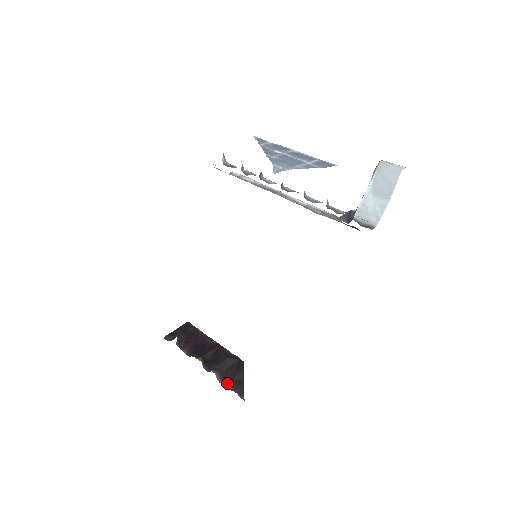
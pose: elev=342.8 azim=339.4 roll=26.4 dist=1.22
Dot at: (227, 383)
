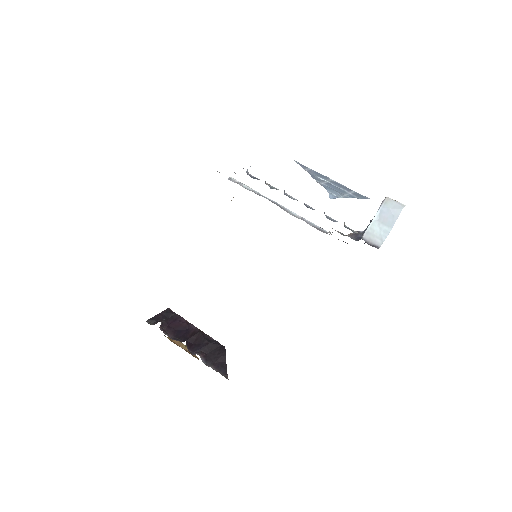
Dot at: (211, 365)
